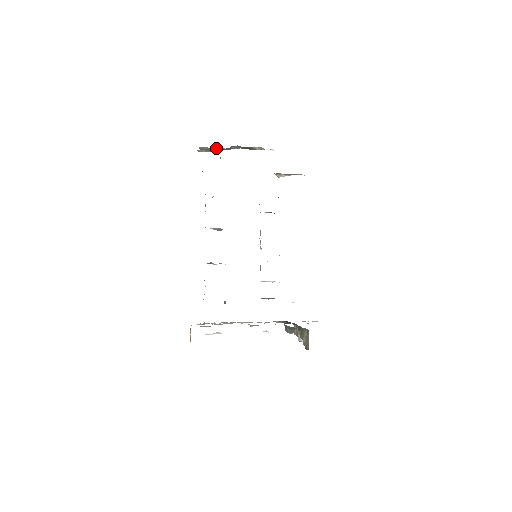
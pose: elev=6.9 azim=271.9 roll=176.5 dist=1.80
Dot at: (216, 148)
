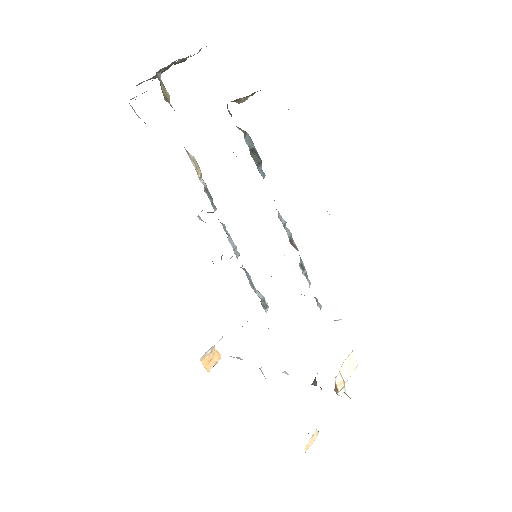
Dot at: occluded
